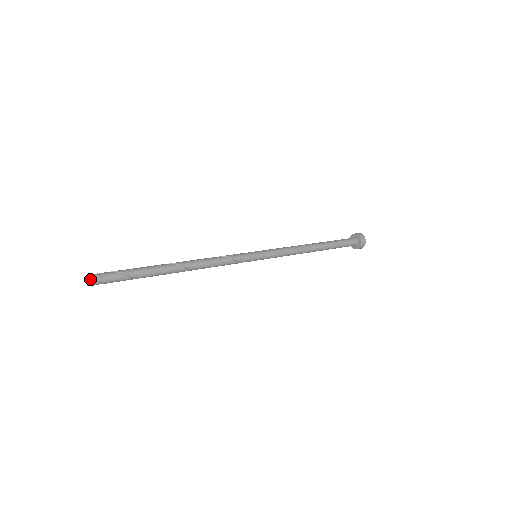
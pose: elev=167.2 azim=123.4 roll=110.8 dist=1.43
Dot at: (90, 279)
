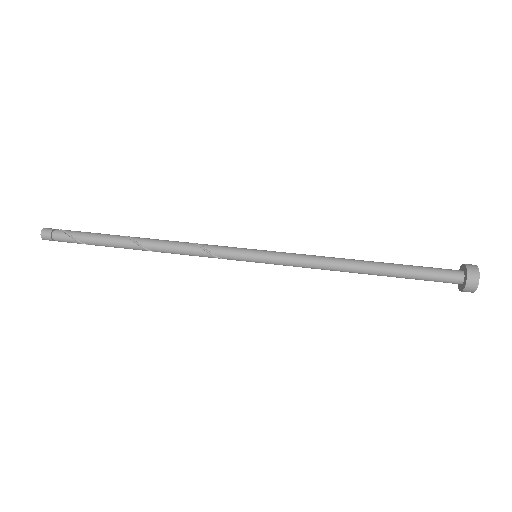
Dot at: (42, 237)
